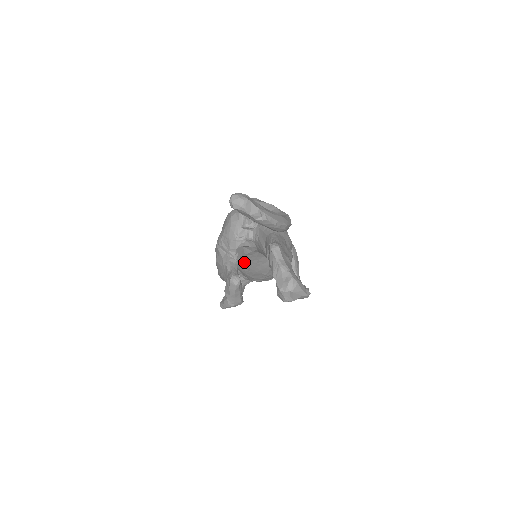
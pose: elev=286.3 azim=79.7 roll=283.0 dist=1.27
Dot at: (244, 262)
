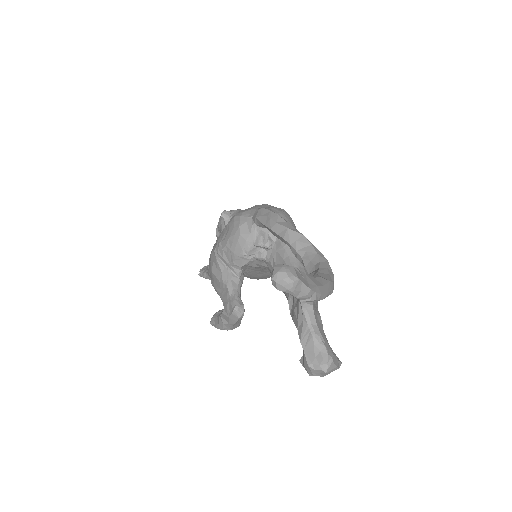
Dot at: occluded
